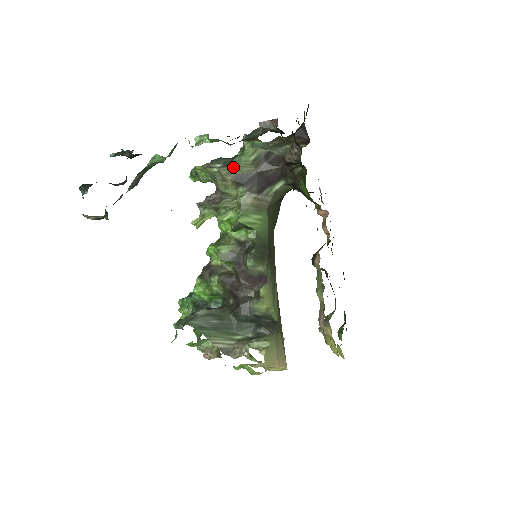
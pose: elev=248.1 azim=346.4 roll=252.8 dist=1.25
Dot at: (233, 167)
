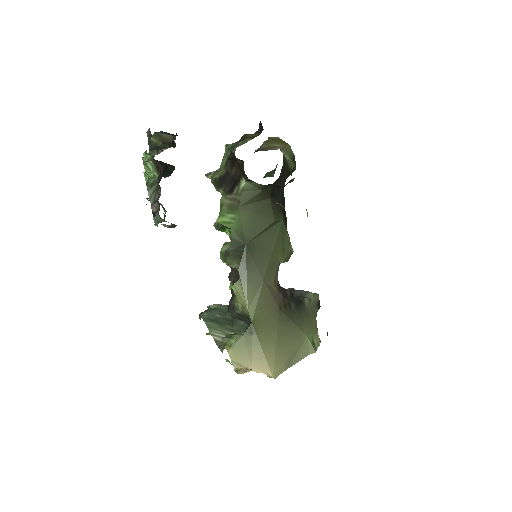
Dot at: (216, 172)
